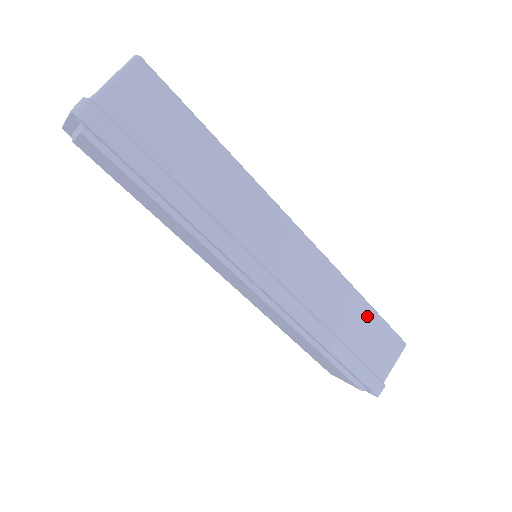
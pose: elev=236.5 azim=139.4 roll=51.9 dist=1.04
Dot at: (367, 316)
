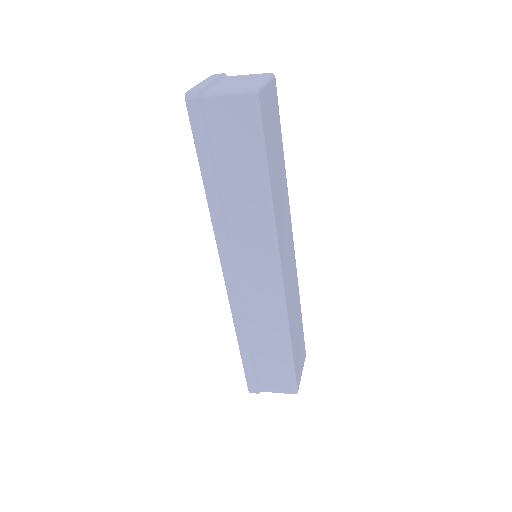
Dot at: (283, 356)
